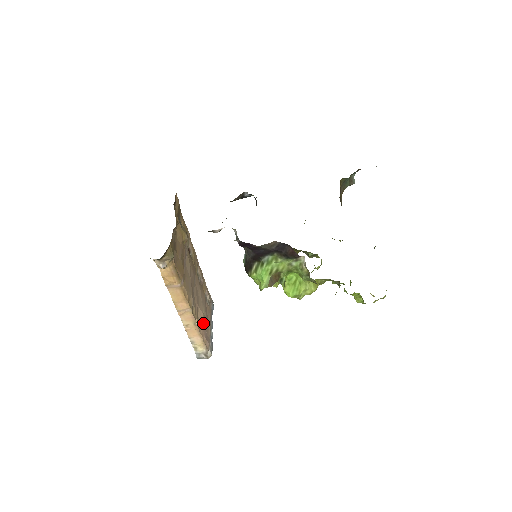
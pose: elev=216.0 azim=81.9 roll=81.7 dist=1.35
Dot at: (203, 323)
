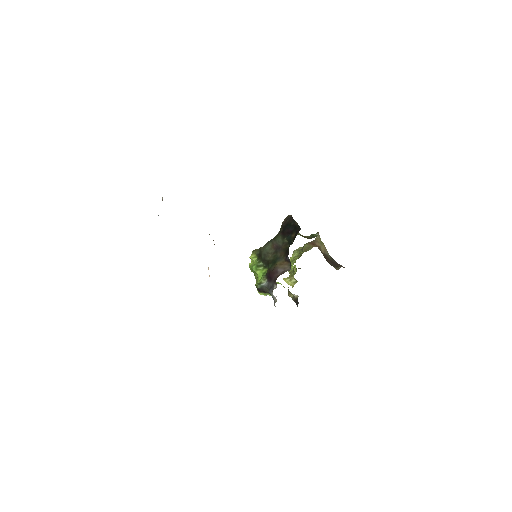
Dot at: occluded
